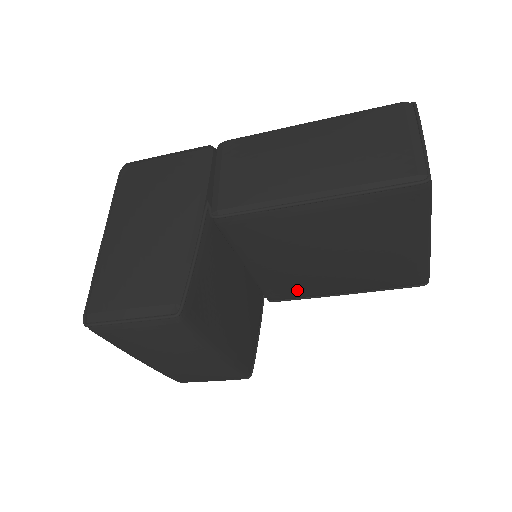
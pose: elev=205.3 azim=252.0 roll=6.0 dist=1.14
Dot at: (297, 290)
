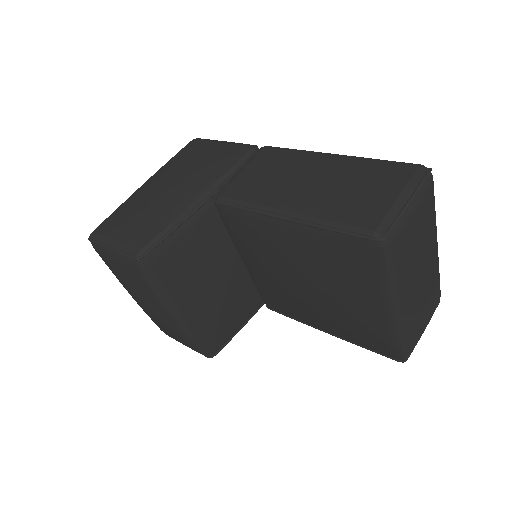
Dot at: (284, 305)
